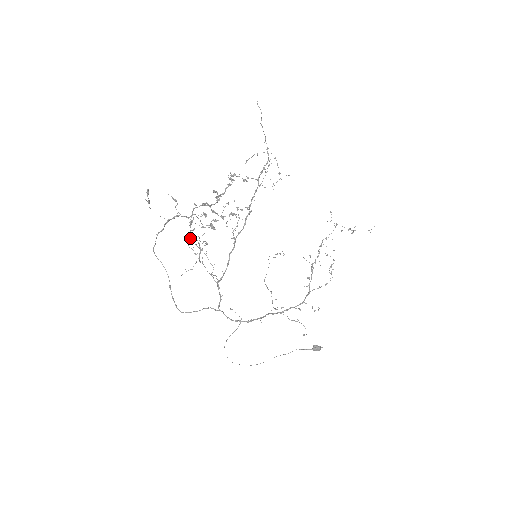
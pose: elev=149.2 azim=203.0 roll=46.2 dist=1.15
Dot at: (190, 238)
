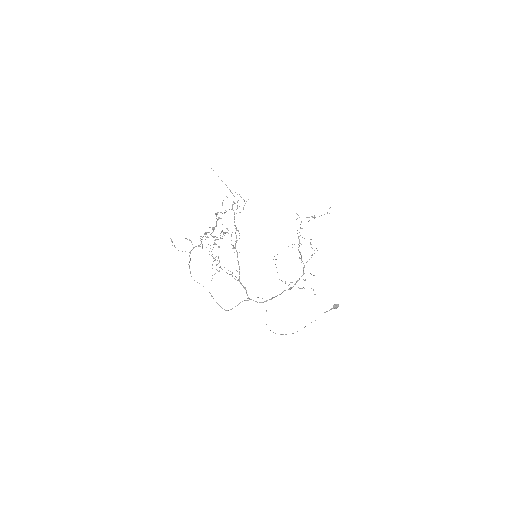
Dot at: occluded
